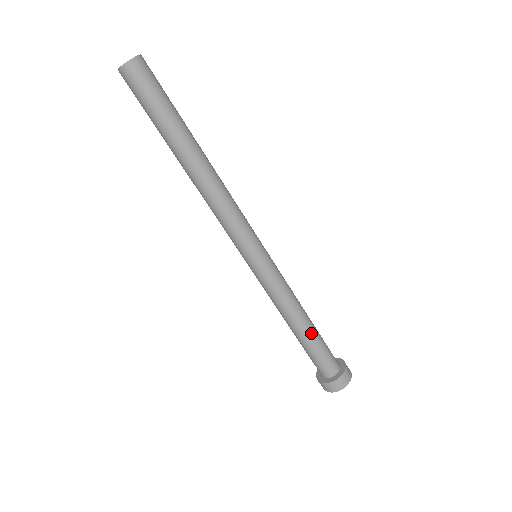
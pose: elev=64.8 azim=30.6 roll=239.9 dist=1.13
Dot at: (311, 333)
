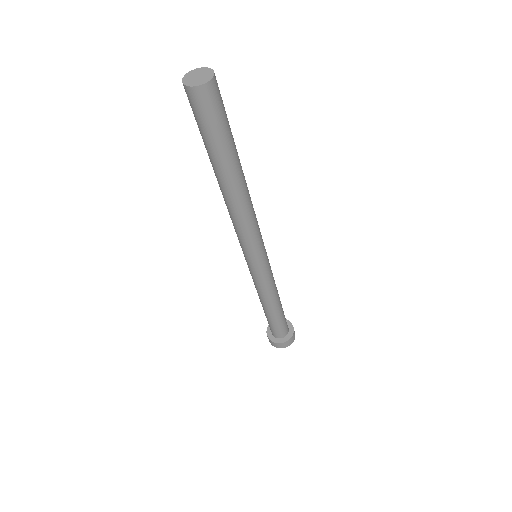
Dot at: (279, 311)
